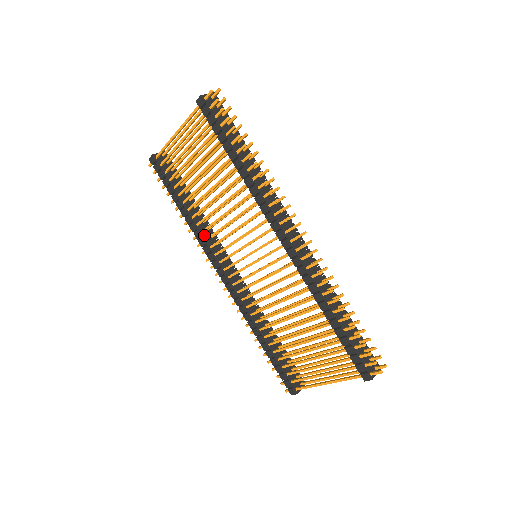
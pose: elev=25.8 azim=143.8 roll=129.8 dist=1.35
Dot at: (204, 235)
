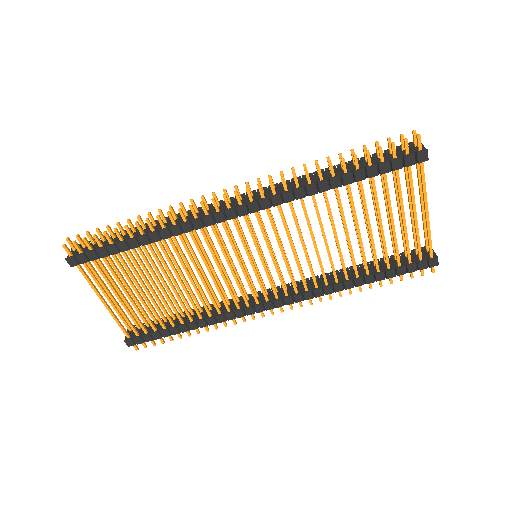
Dot at: (223, 312)
